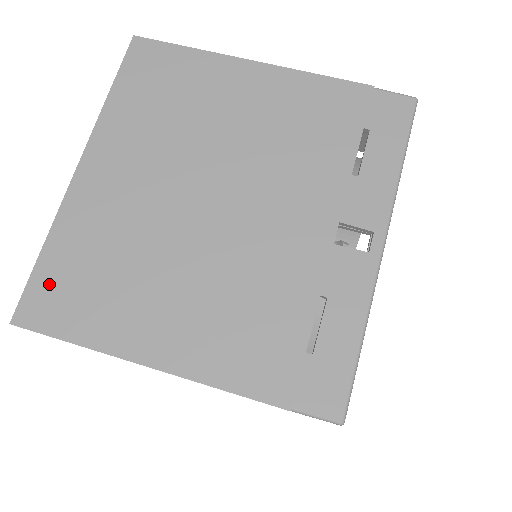
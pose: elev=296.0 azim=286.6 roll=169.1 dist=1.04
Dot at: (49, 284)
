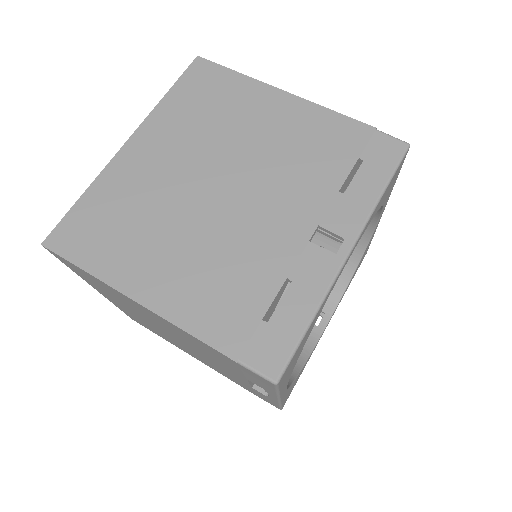
Dot at: (79, 222)
